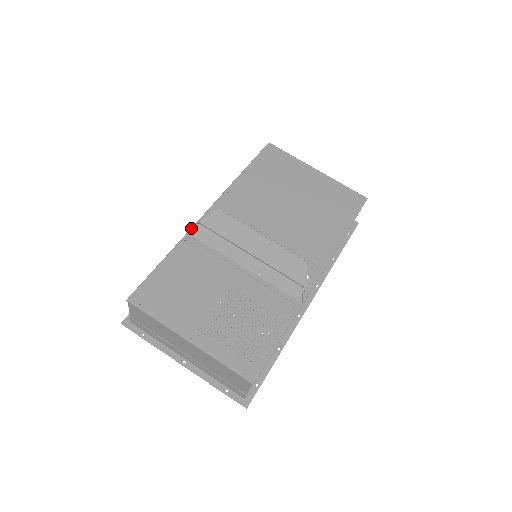
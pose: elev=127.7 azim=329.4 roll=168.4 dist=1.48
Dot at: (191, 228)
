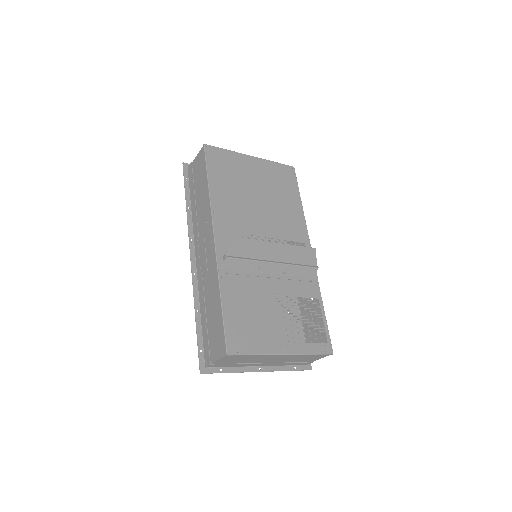
Dot at: (217, 263)
